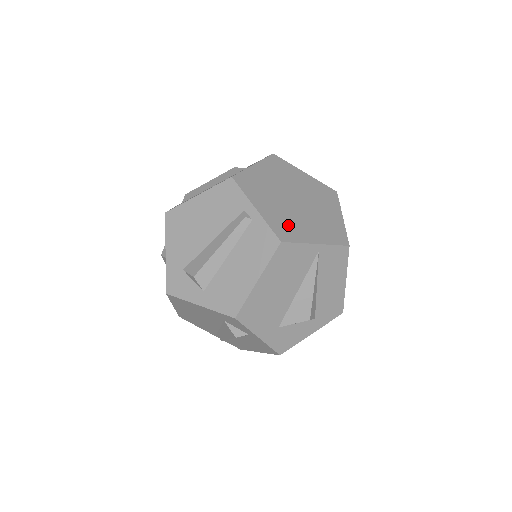
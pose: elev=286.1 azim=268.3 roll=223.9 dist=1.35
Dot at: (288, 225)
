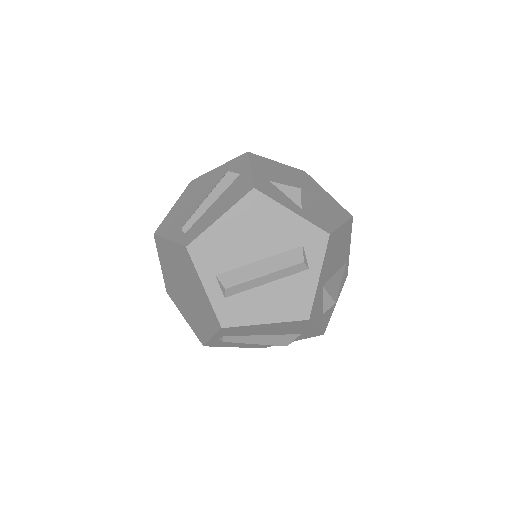
Dot at: occluded
